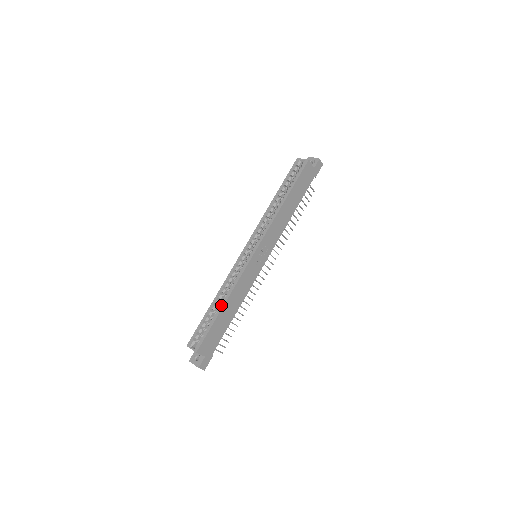
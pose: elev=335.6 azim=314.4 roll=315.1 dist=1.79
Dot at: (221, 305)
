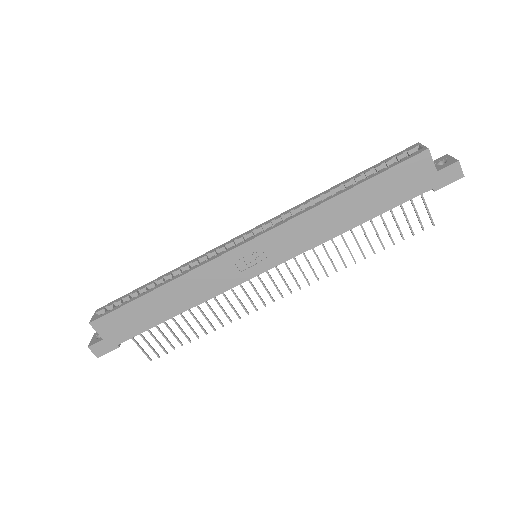
Dot at: (156, 286)
